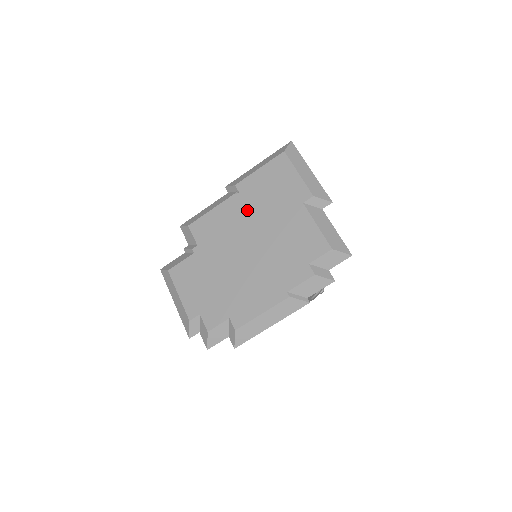
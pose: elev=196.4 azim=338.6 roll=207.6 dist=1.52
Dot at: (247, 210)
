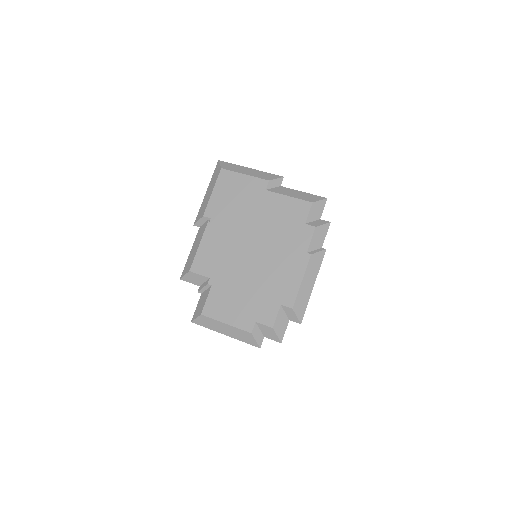
Dot at: (228, 225)
